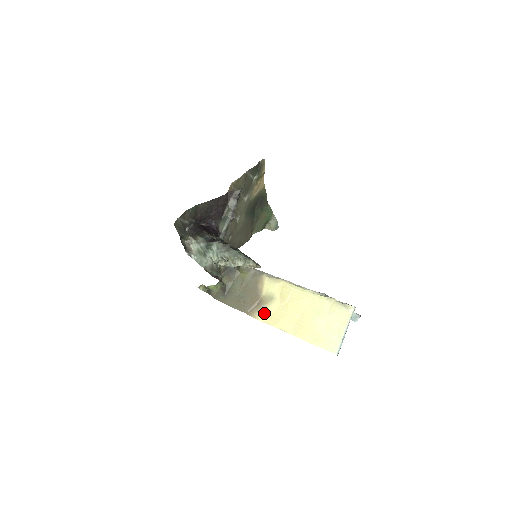
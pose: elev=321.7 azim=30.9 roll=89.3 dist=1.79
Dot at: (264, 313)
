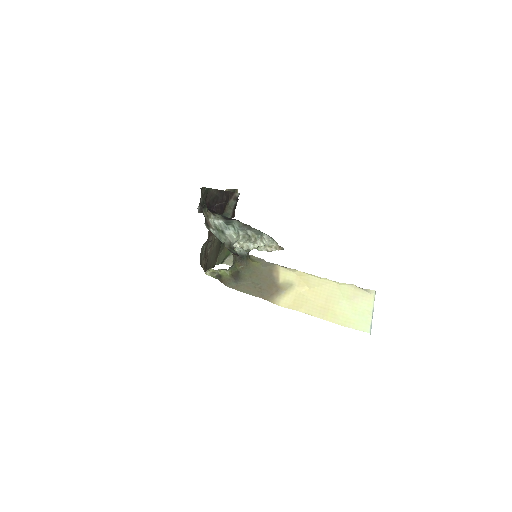
Dot at: (285, 299)
